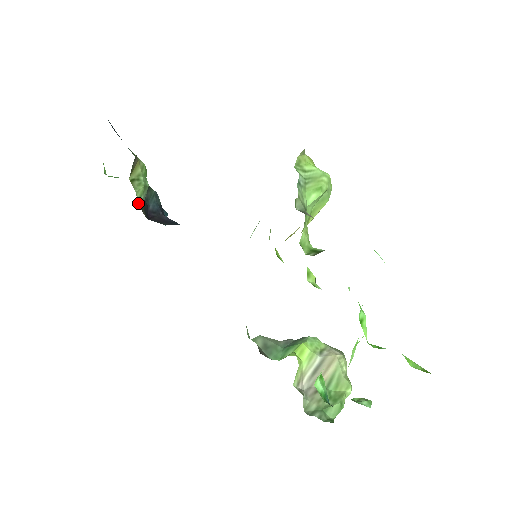
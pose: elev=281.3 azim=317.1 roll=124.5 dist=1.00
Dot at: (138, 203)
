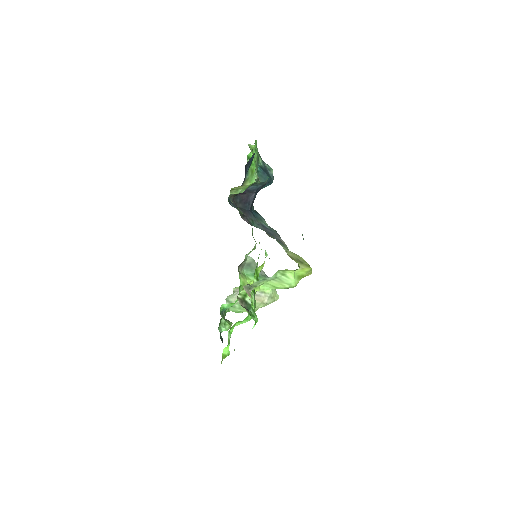
Dot at: (230, 195)
